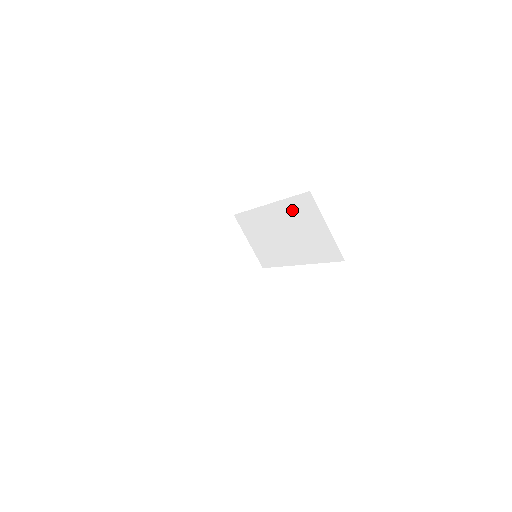
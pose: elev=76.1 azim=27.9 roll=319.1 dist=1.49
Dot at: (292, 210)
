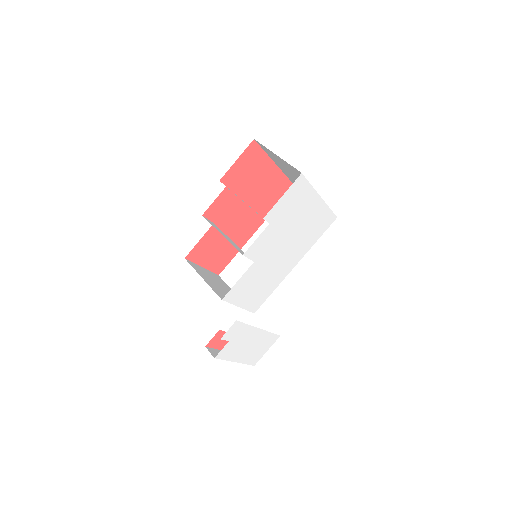
Dot at: occluded
